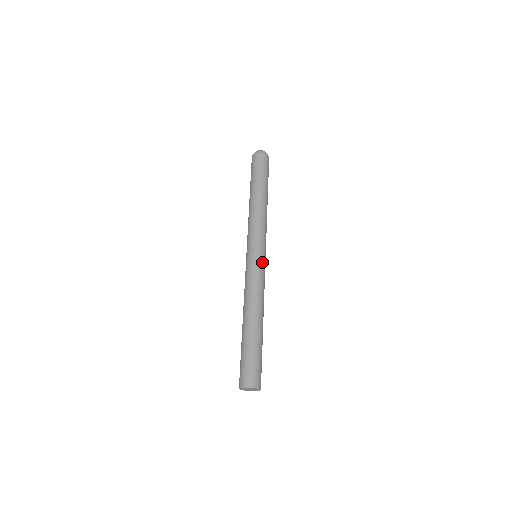
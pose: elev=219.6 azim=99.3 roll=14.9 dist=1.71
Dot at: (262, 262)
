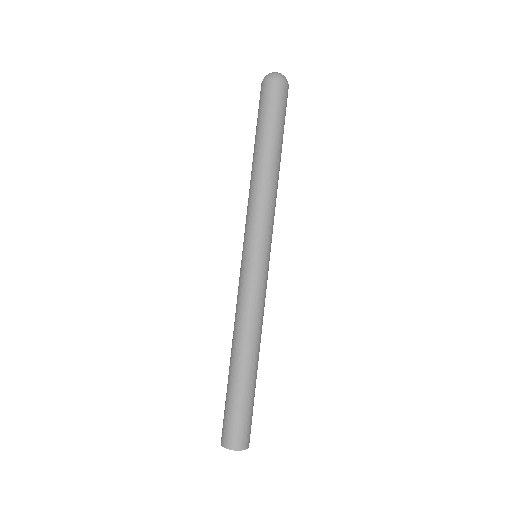
Dot at: (266, 271)
